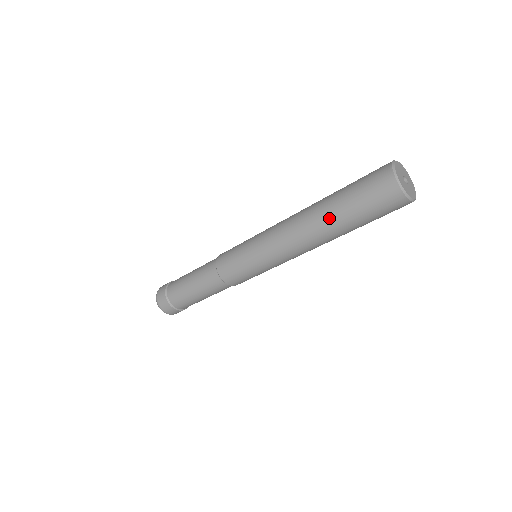
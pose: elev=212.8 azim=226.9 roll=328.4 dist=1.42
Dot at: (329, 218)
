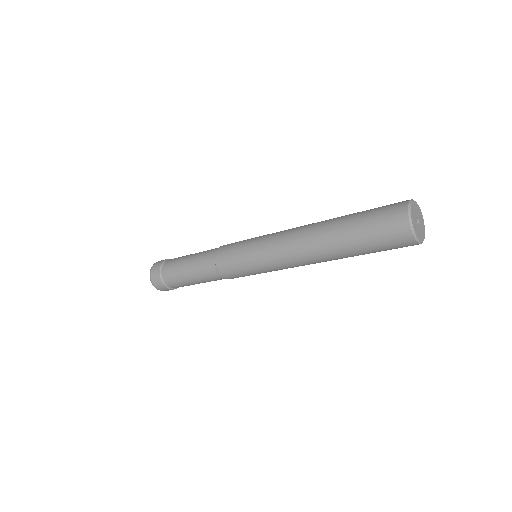
Dot at: (334, 233)
